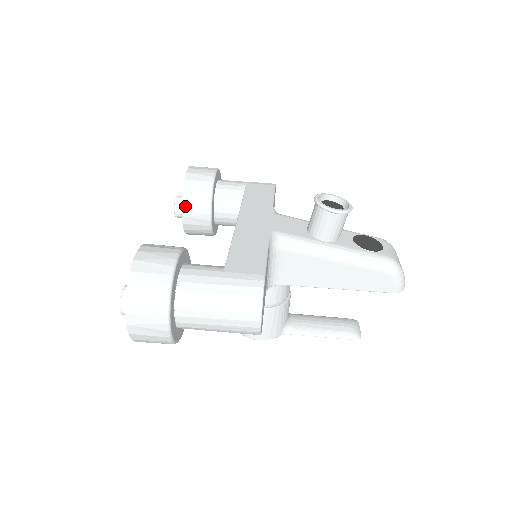
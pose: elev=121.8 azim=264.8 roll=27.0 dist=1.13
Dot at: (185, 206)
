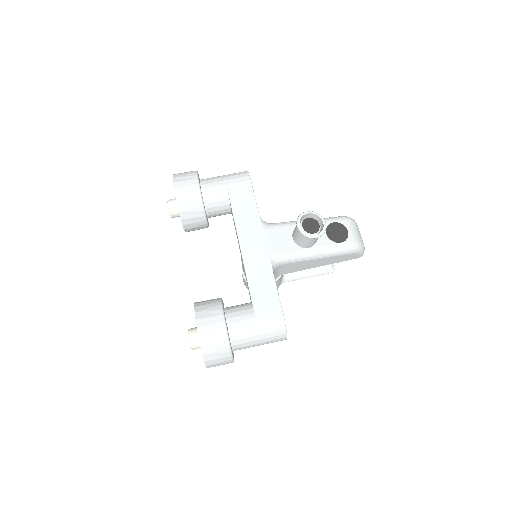
Dot at: (185, 224)
